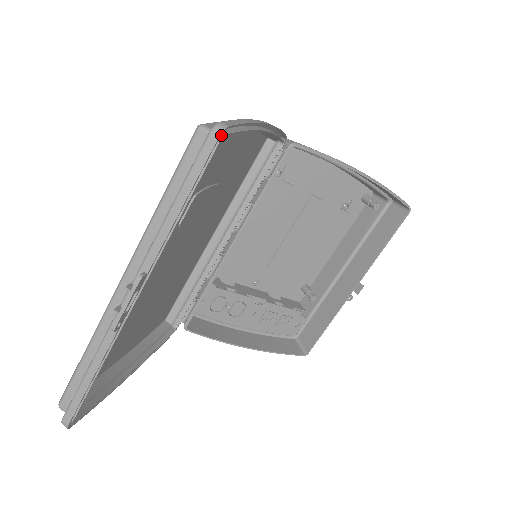
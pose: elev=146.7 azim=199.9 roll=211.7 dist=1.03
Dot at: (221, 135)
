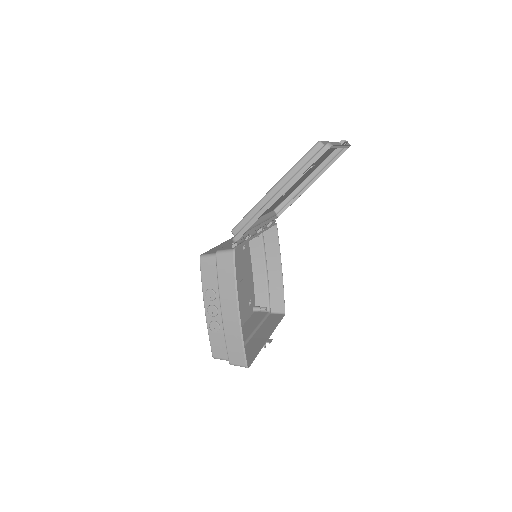
Dot at: (348, 147)
